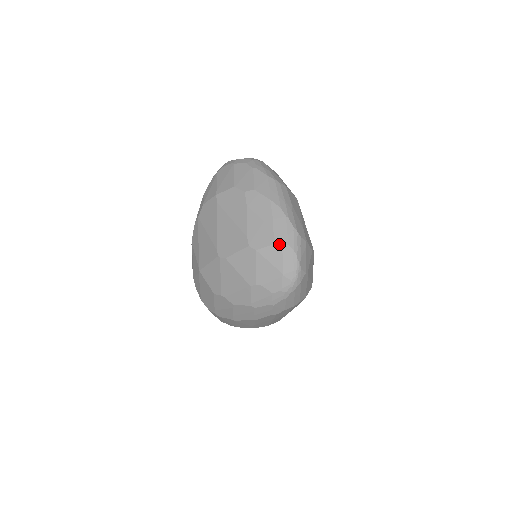
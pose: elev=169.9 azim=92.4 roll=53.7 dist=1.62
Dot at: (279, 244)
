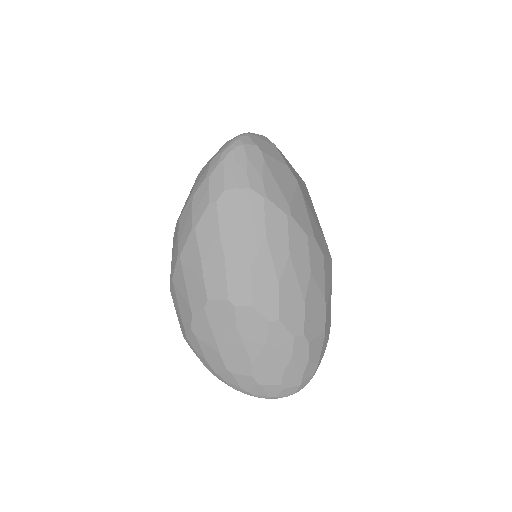
Dot at: occluded
